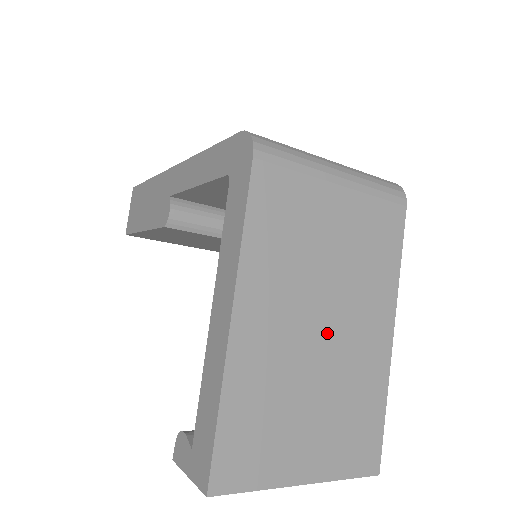
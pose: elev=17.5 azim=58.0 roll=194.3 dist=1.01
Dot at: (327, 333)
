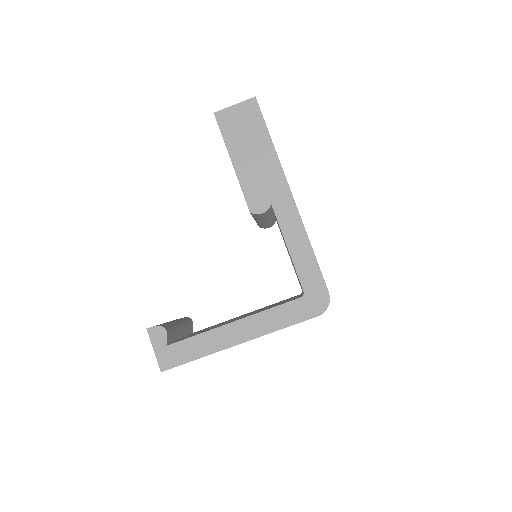
Dot at: occluded
